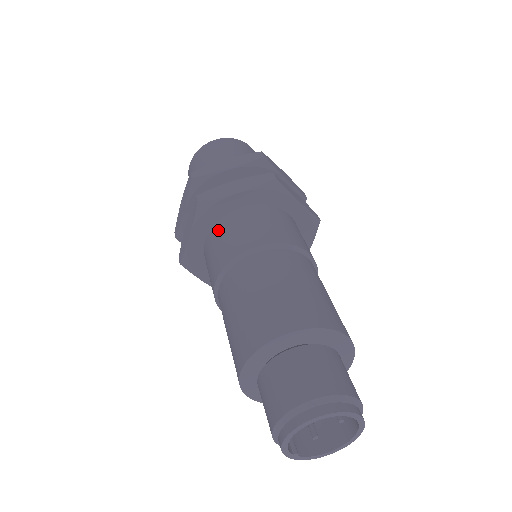
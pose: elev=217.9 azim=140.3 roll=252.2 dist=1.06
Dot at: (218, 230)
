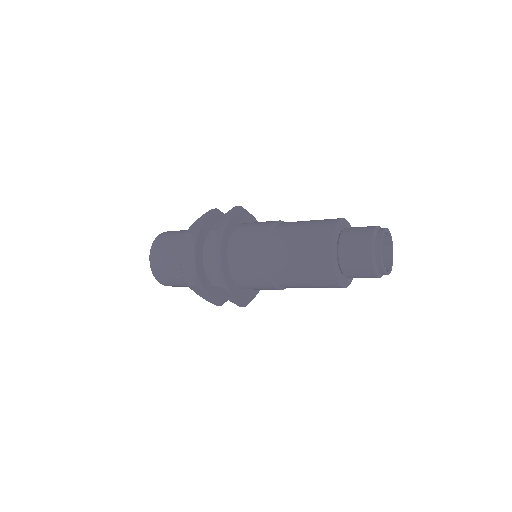
Dot at: (236, 242)
